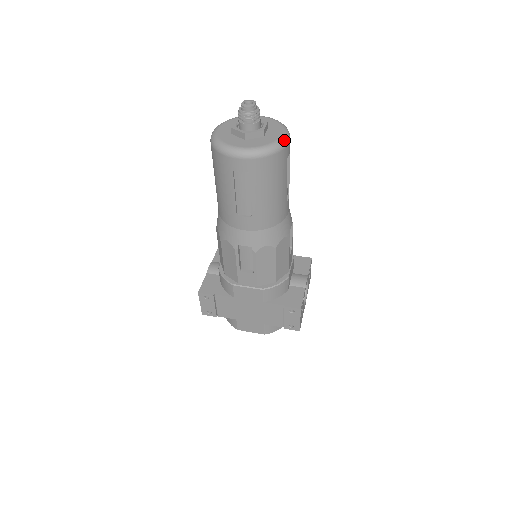
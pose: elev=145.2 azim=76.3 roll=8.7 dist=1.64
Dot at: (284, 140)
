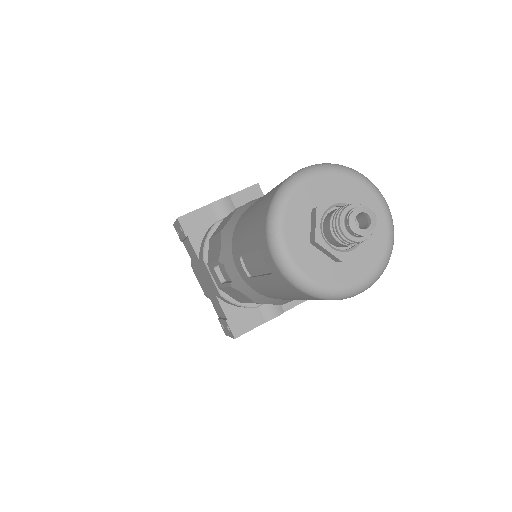
Dot at: (350, 293)
